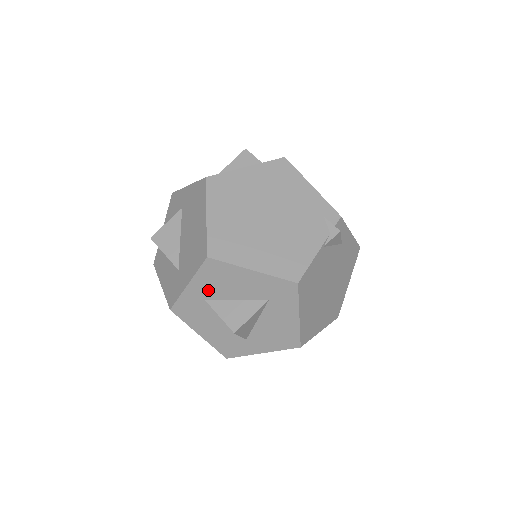
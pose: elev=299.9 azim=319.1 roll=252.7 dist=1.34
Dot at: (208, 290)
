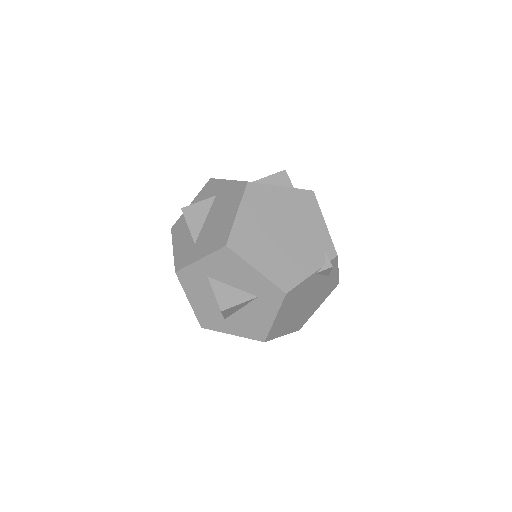
Dot at: (214, 270)
